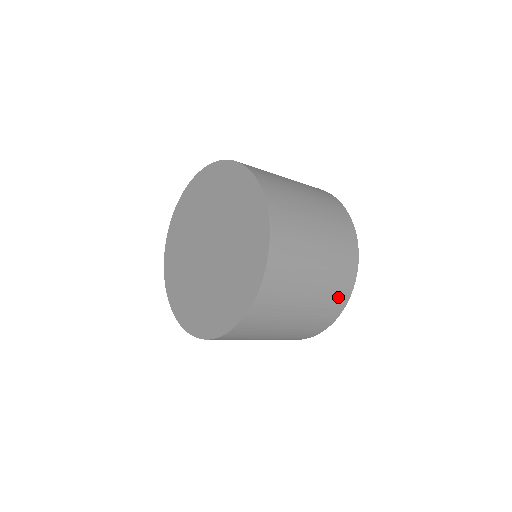
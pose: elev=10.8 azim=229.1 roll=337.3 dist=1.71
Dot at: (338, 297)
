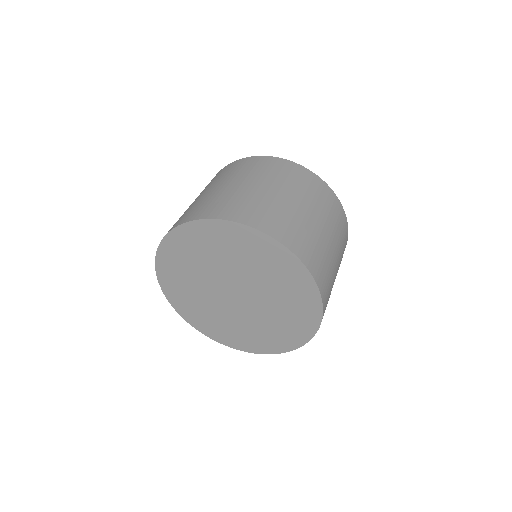
Dot at: (343, 226)
